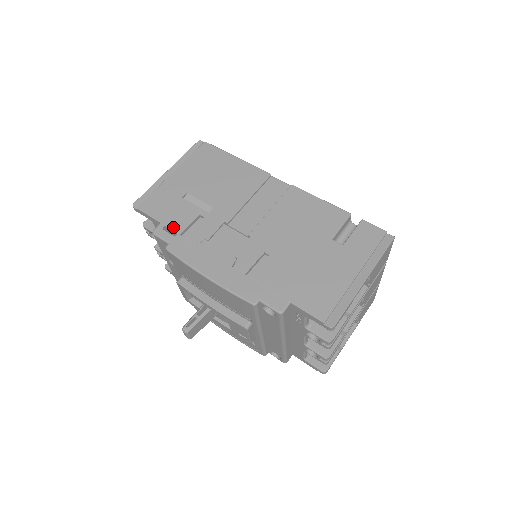
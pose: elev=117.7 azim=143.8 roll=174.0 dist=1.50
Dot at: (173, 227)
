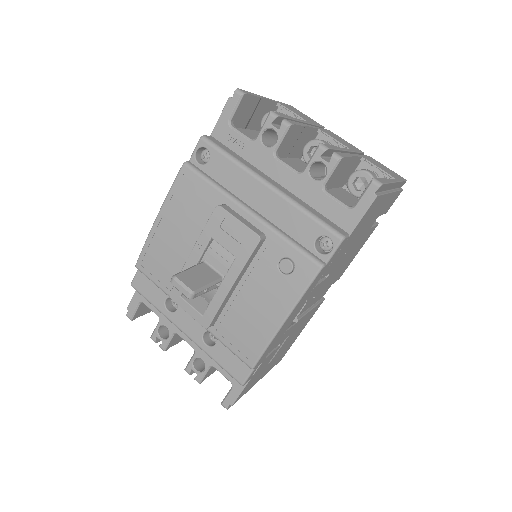
Dot at: occluded
